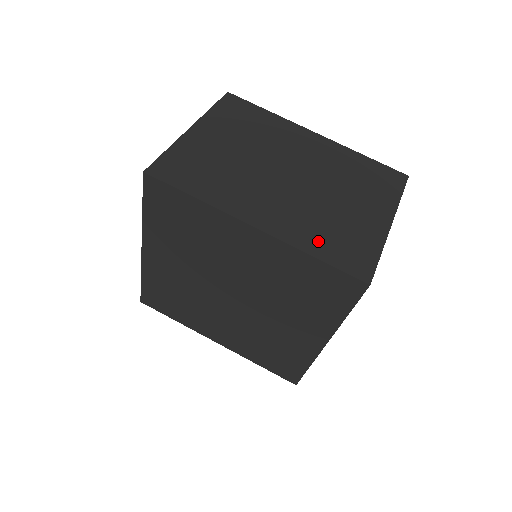
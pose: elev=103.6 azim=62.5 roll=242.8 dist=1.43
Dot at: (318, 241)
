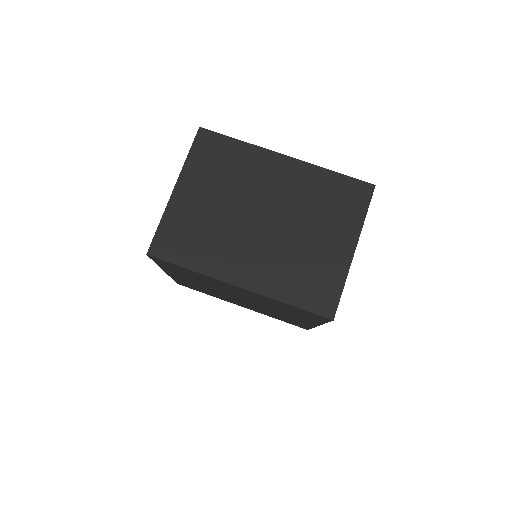
Dot at: (291, 288)
